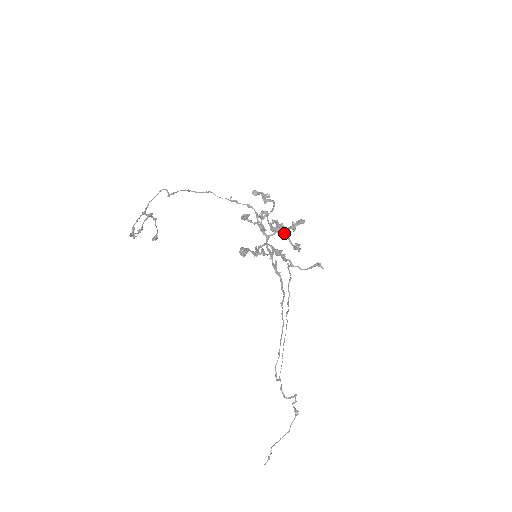
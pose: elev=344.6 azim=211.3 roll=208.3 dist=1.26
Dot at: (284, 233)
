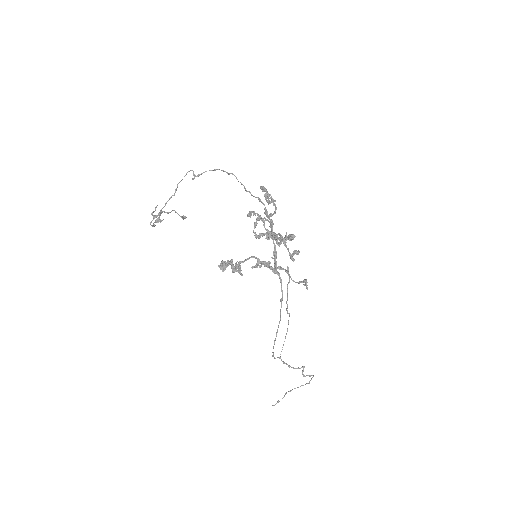
Dot at: occluded
